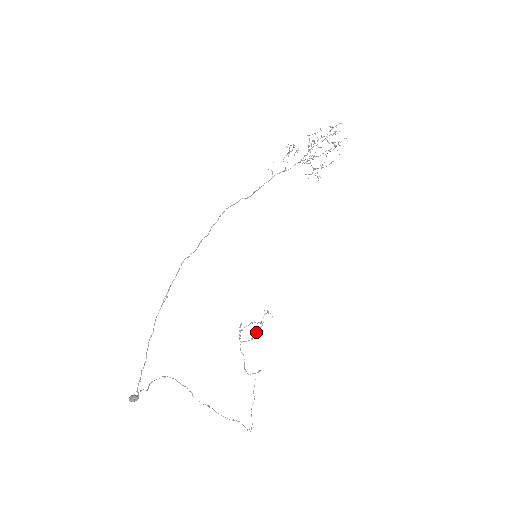
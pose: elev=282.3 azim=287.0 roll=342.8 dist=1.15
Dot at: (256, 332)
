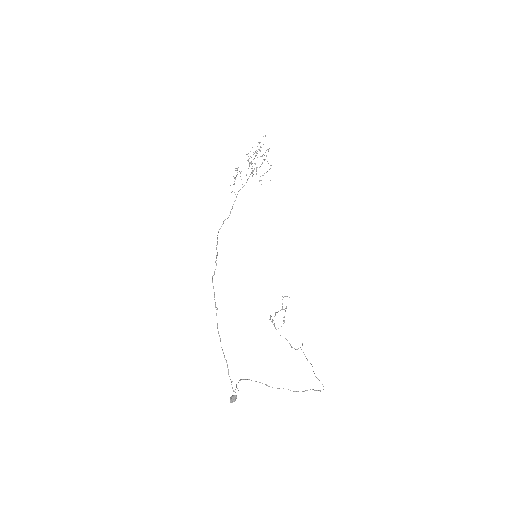
Dot at: (284, 316)
